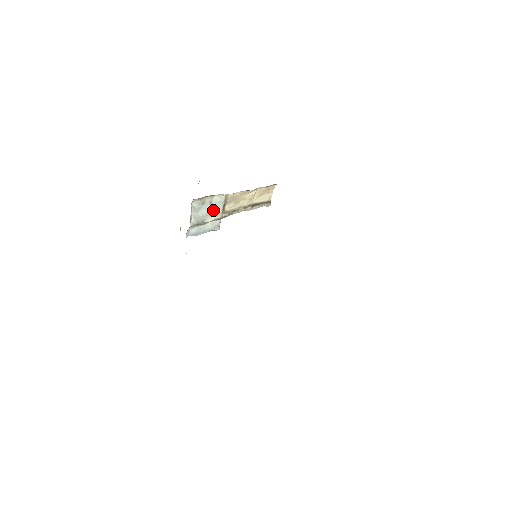
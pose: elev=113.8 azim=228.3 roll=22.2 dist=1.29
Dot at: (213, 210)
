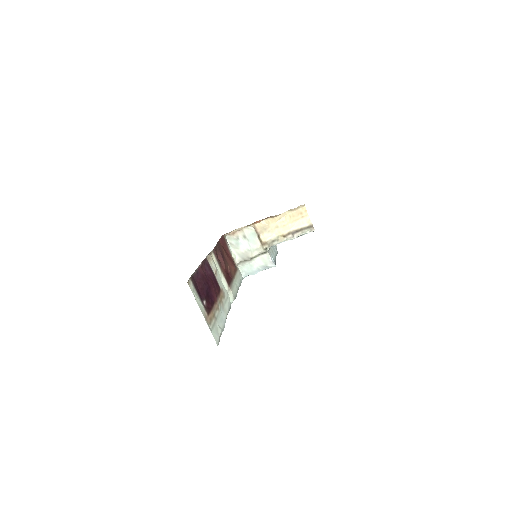
Dot at: (252, 244)
